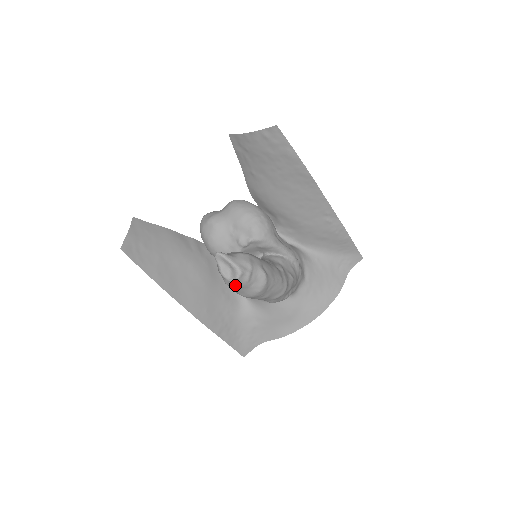
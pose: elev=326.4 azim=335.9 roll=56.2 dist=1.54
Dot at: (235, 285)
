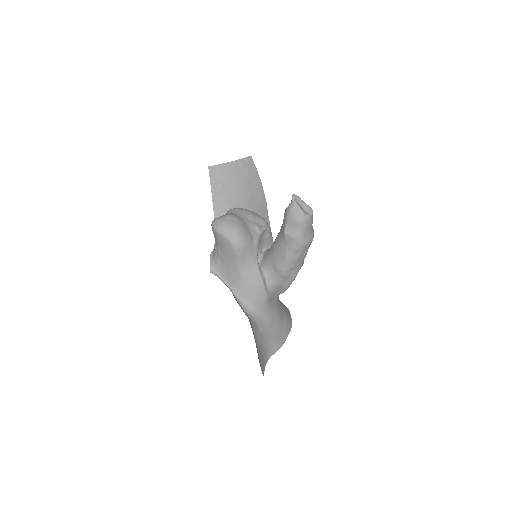
Dot at: (309, 222)
